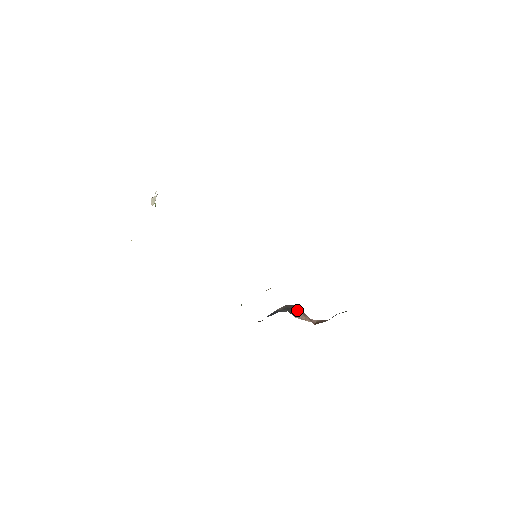
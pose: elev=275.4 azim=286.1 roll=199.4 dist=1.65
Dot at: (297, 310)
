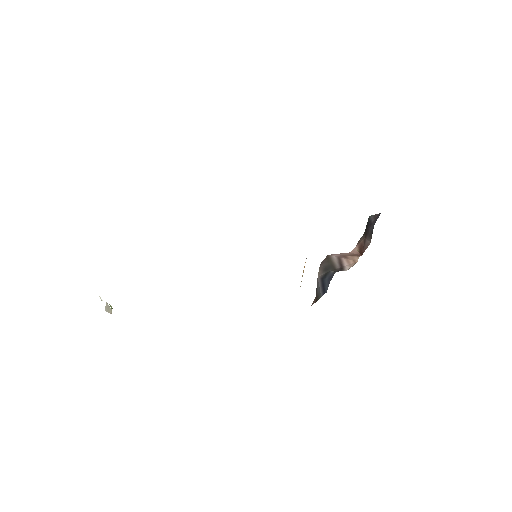
Dot at: (336, 260)
